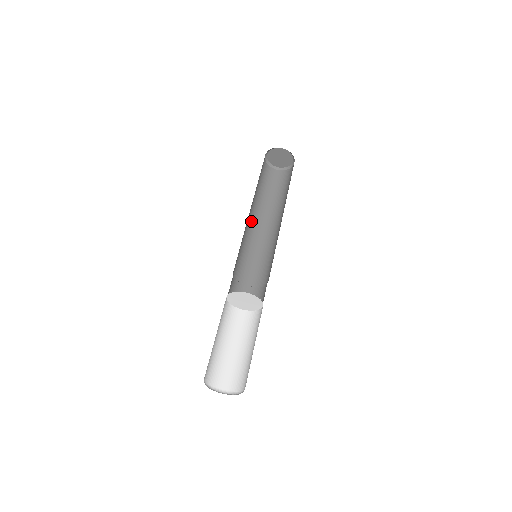
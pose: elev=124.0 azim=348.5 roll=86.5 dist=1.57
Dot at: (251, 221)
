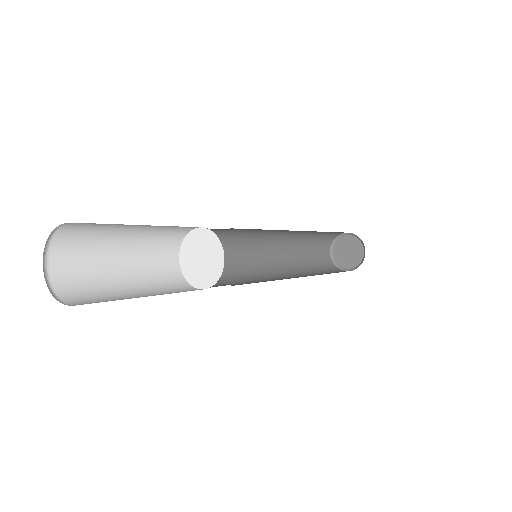
Dot at: (279, 267)
